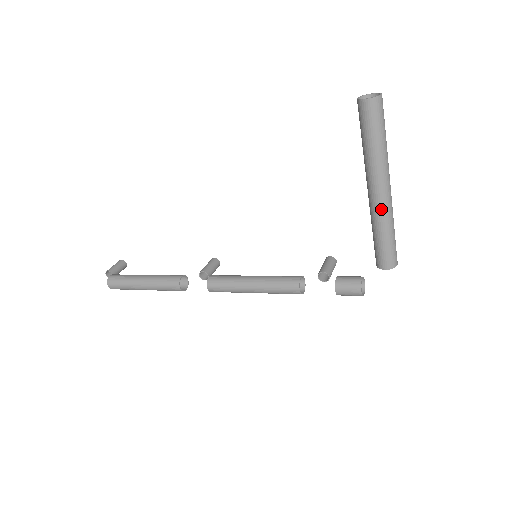
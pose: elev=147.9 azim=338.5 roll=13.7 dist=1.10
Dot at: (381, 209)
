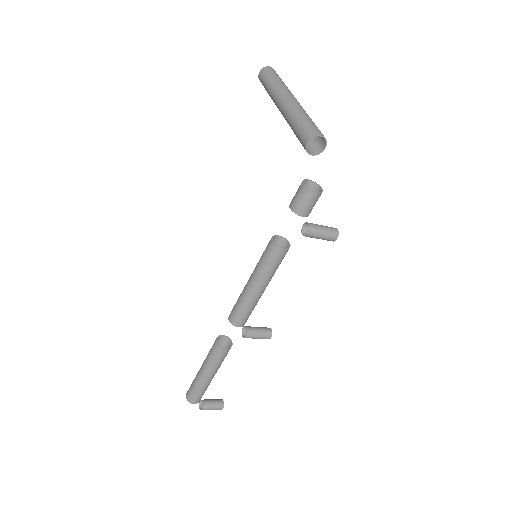
Dot at: (286, 109)
